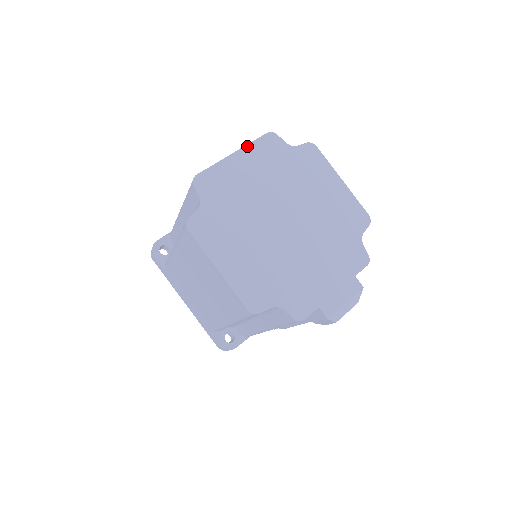
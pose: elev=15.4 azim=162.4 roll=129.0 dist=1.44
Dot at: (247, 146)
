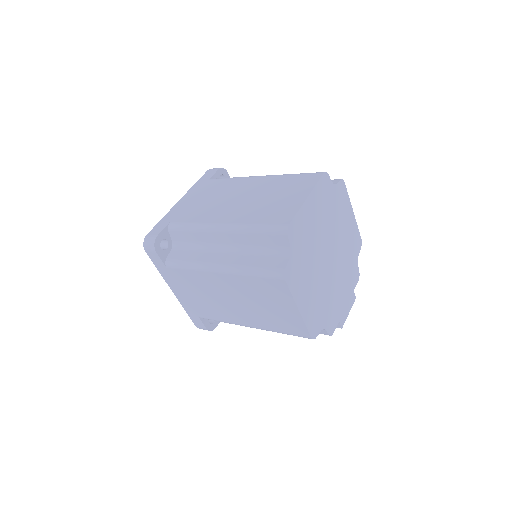
Dot at: (314, 189)
